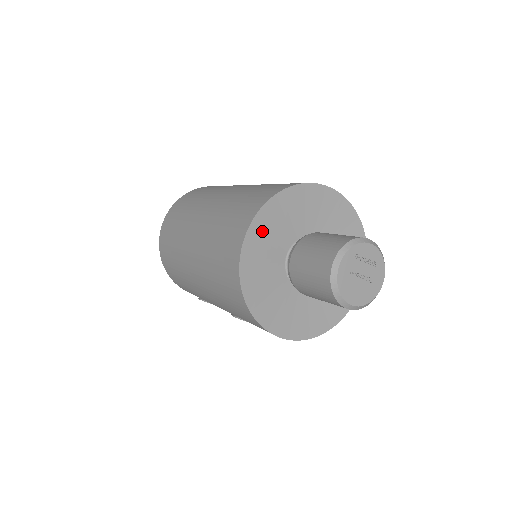
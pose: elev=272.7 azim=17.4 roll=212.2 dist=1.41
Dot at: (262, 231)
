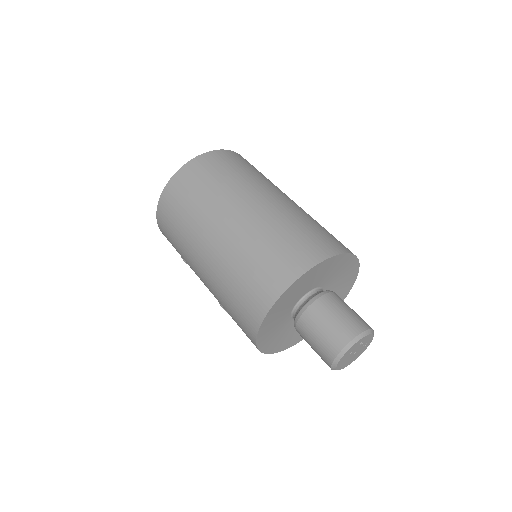
Dot at: (295, 288)
